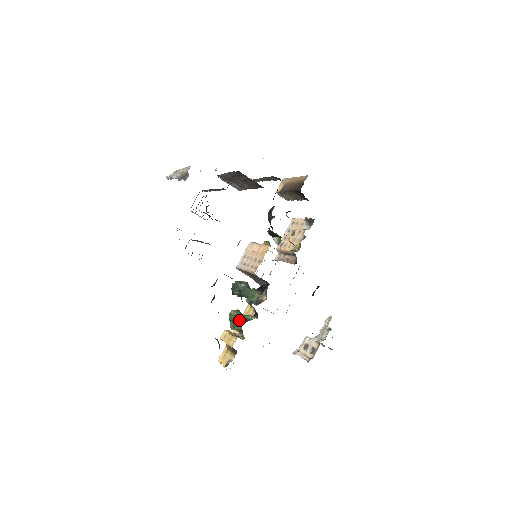
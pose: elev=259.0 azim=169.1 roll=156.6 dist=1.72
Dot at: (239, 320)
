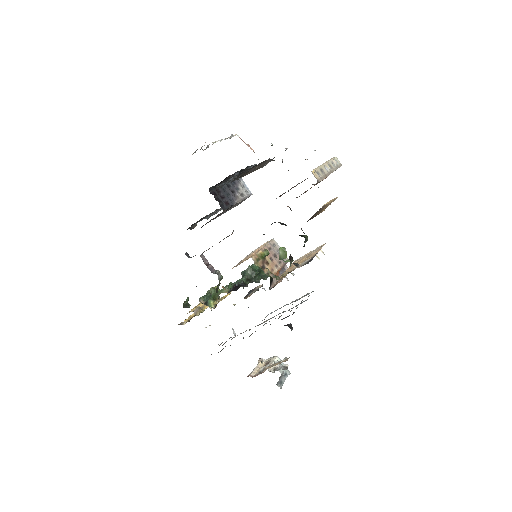
Dot at: (205, 299)
